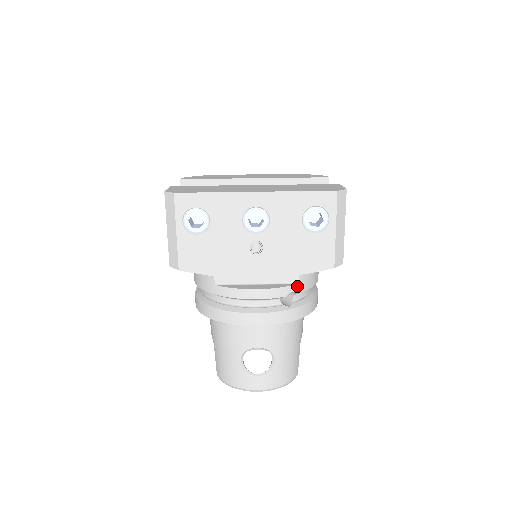
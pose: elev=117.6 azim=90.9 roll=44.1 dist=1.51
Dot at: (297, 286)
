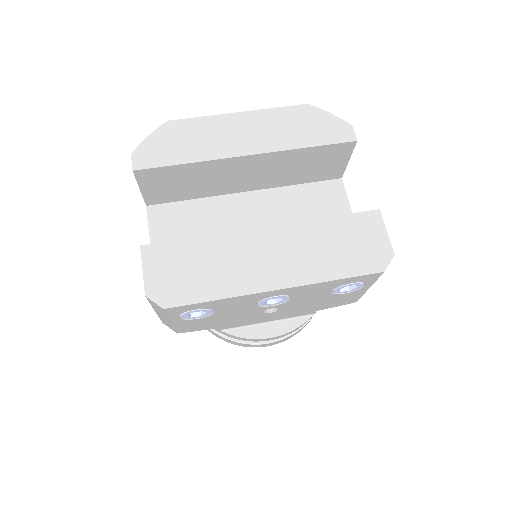
Dot at: occluded
